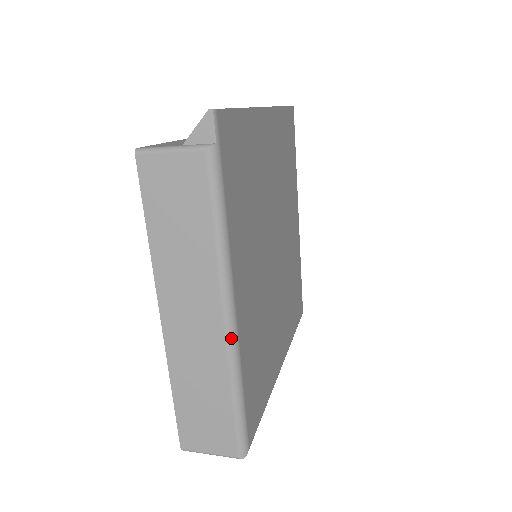
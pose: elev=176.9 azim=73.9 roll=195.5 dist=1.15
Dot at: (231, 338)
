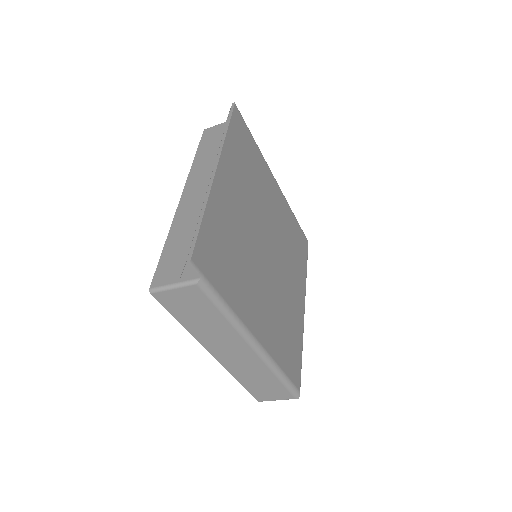
Dot at: (263, 356)
